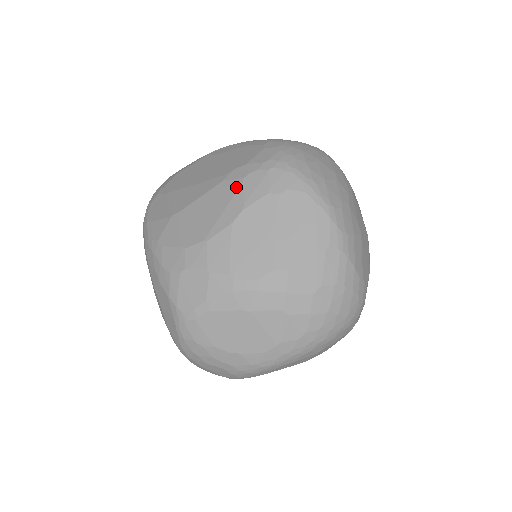
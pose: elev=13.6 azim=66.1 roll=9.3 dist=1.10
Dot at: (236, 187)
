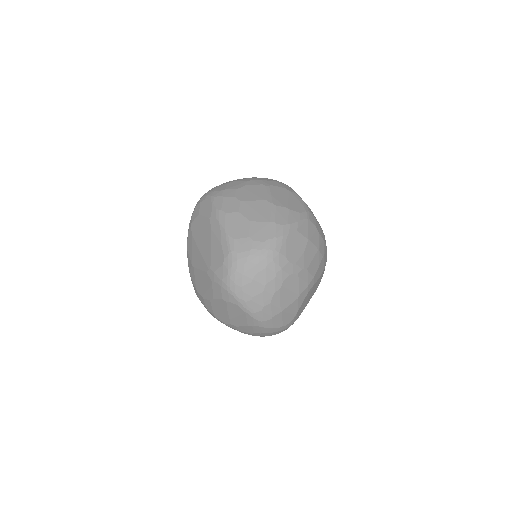
Dot at: (210, 284)
